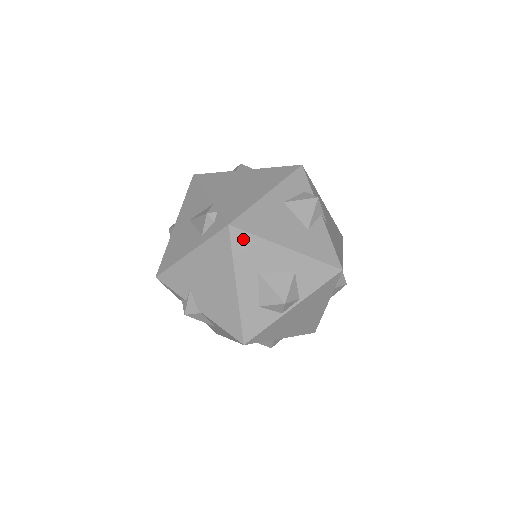
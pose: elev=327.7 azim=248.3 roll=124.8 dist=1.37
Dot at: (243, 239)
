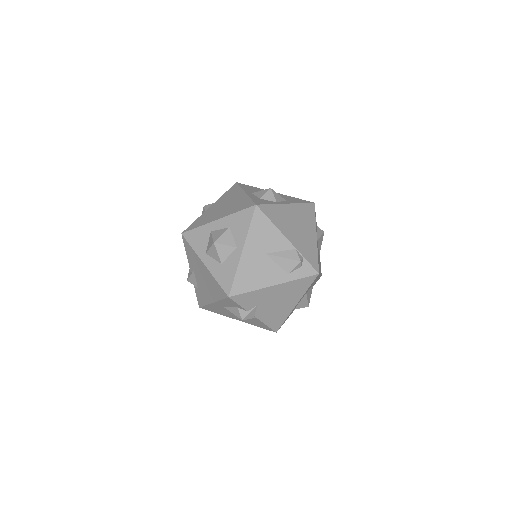
Dot at: (316, 278)
